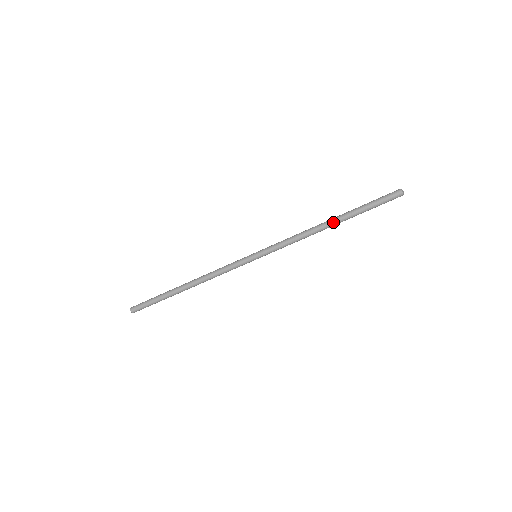
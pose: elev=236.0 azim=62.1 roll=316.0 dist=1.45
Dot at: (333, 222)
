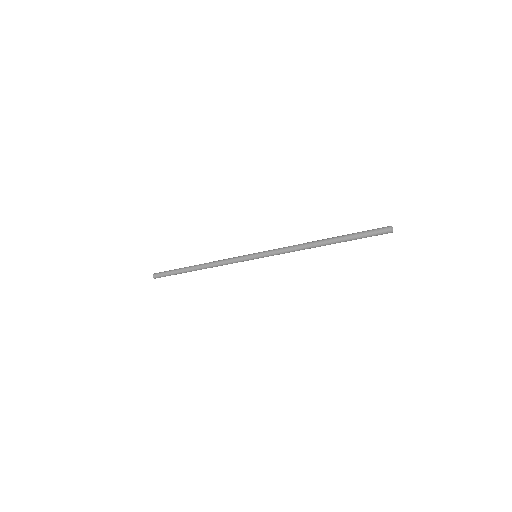
Dot at: occluded
